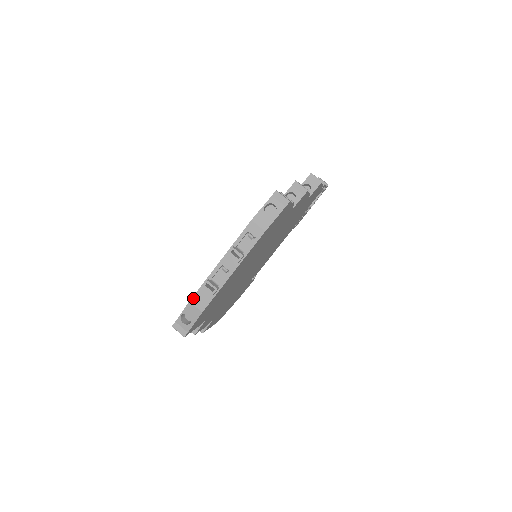
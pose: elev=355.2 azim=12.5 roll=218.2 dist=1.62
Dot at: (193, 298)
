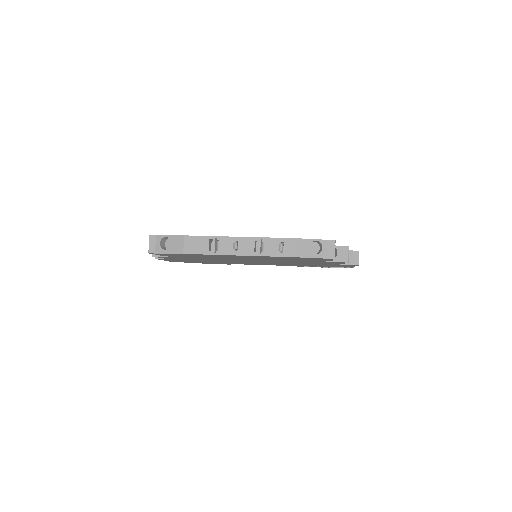
Dot at: (190, 237)
